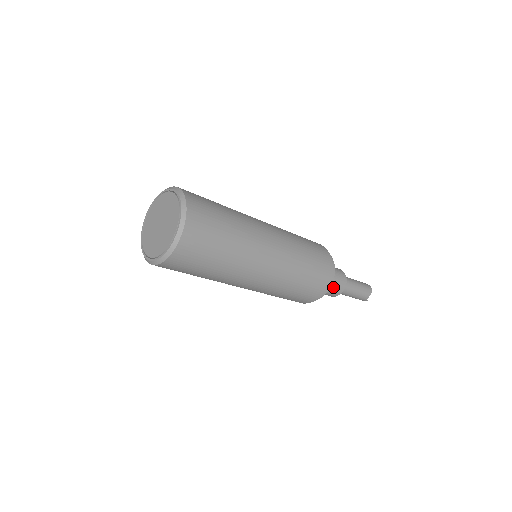
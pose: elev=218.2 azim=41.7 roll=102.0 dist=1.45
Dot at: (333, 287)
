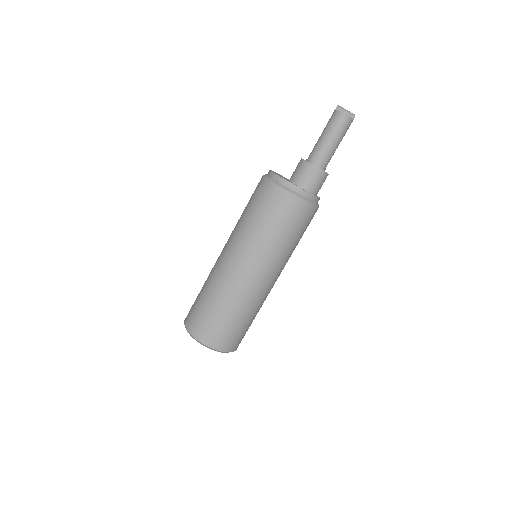
Dot at: (318, 189)
